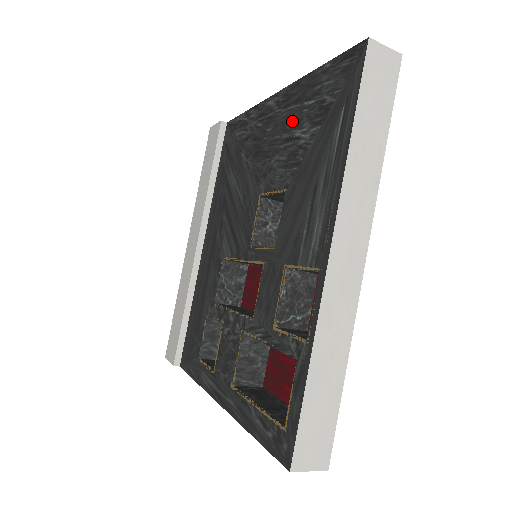
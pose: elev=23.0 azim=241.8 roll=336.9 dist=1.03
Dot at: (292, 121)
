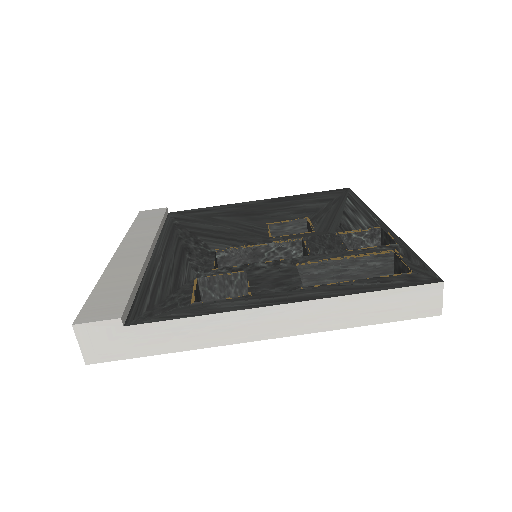
Dot at: (291, 204)
